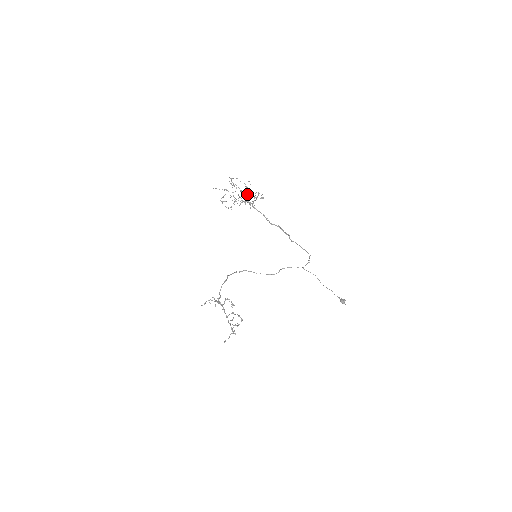
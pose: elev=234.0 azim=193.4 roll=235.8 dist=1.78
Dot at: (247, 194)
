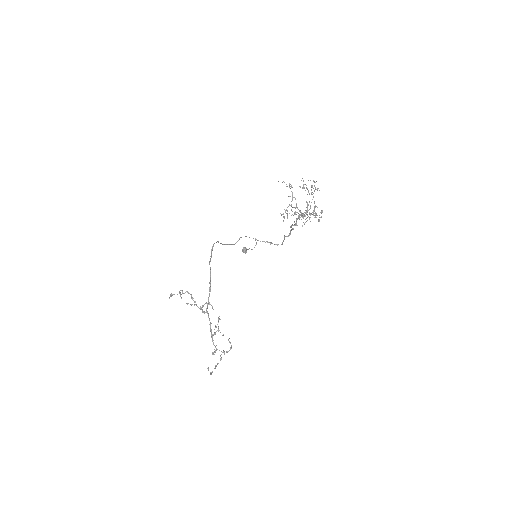
Dot at: occluded
